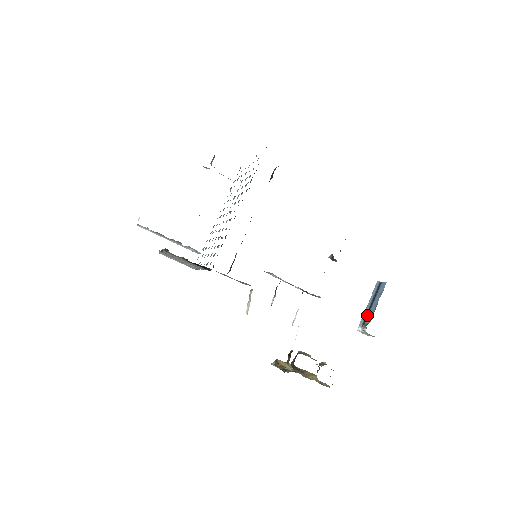
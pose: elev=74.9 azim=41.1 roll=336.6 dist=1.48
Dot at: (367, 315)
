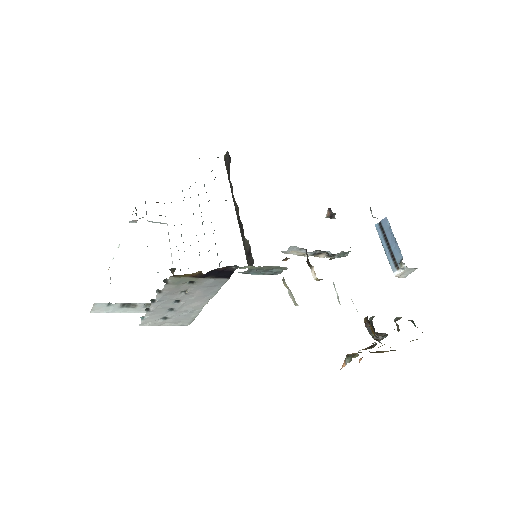
Dot at: (393, 256)
